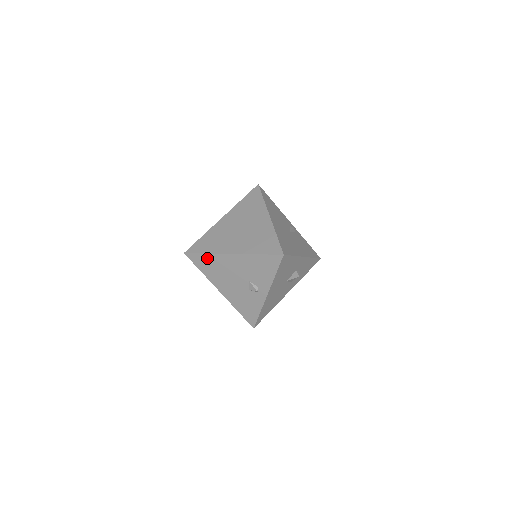
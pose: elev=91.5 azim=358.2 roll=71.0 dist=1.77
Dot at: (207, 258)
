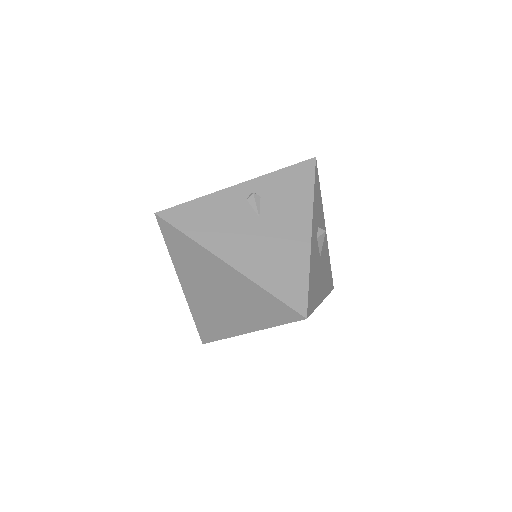
Dot at: occluded
